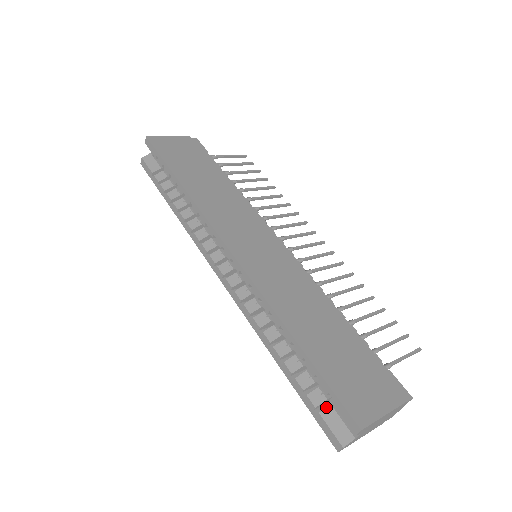
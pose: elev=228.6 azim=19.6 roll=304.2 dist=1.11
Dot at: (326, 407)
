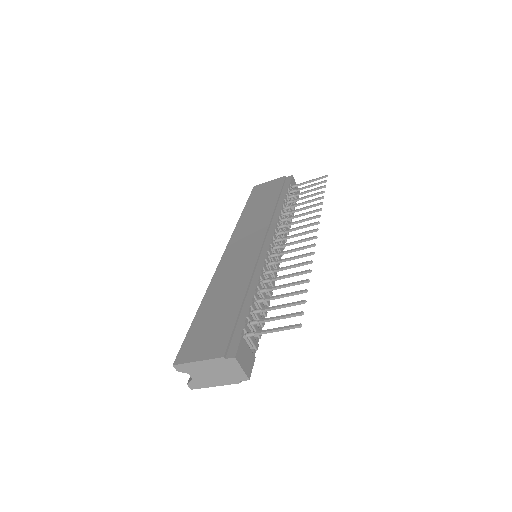
Dot at: occluded
